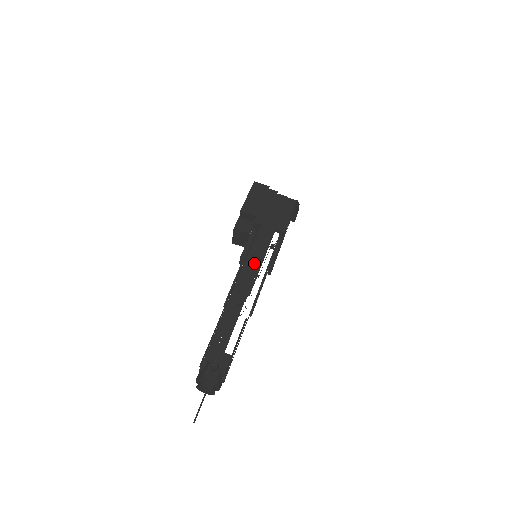
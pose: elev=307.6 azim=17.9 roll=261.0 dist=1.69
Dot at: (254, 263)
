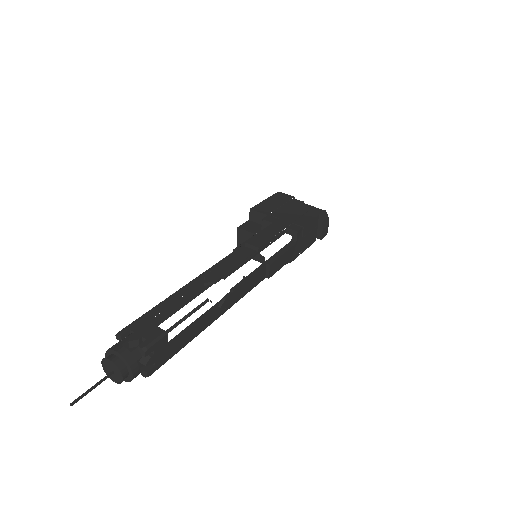
Dot at: (245, 251)
